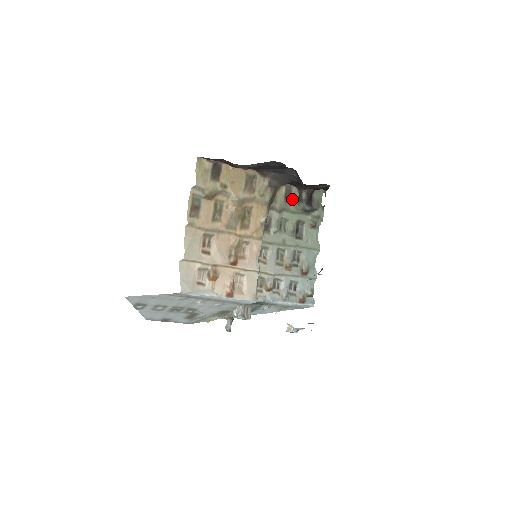
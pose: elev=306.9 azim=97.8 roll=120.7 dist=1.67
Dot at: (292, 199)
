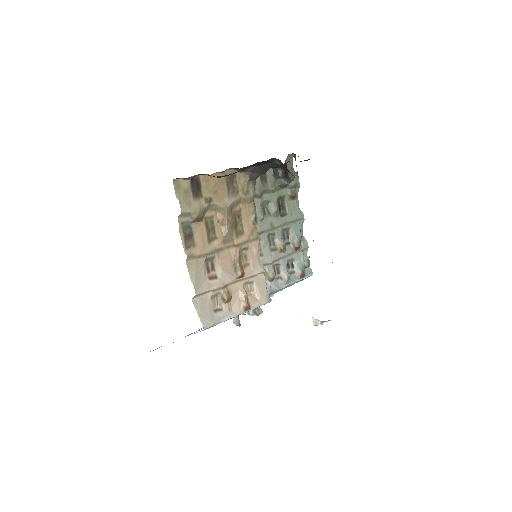
Dot at: (268, 178)
